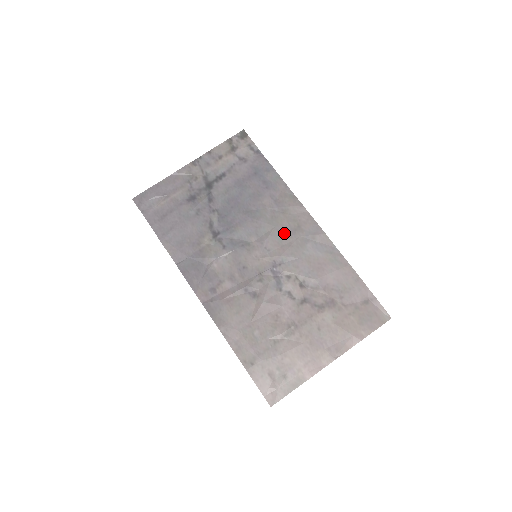
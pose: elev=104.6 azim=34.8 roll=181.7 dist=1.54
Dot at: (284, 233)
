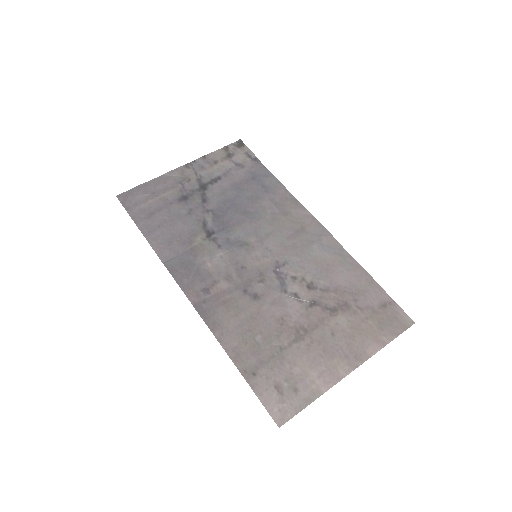
Dot at: (287, 234)
